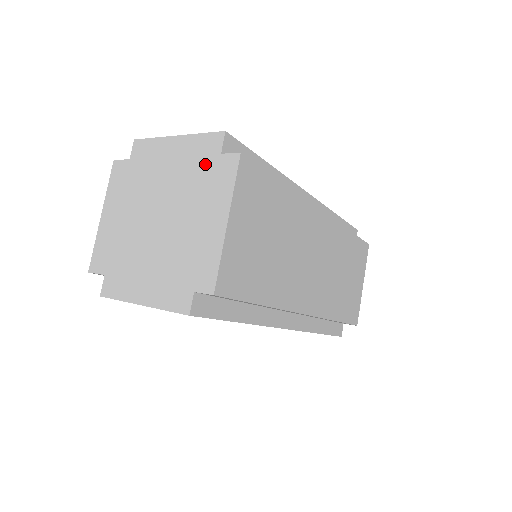
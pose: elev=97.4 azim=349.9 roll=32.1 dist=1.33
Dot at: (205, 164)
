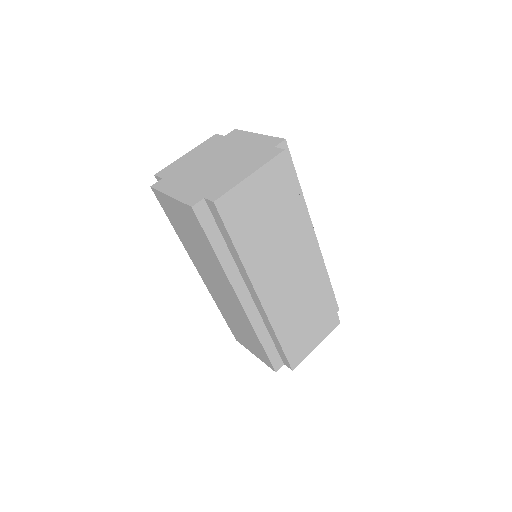
Dot at: (262, 149)
